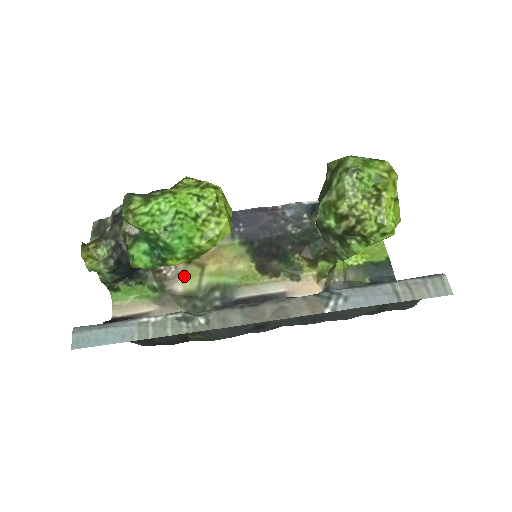
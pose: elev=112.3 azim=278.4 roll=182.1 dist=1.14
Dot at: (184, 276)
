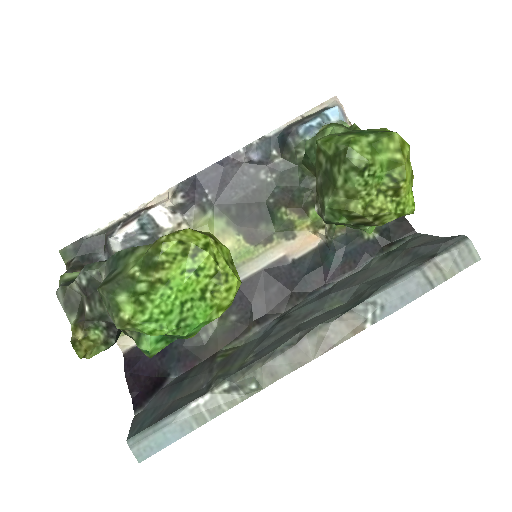
Dot at: occluded
